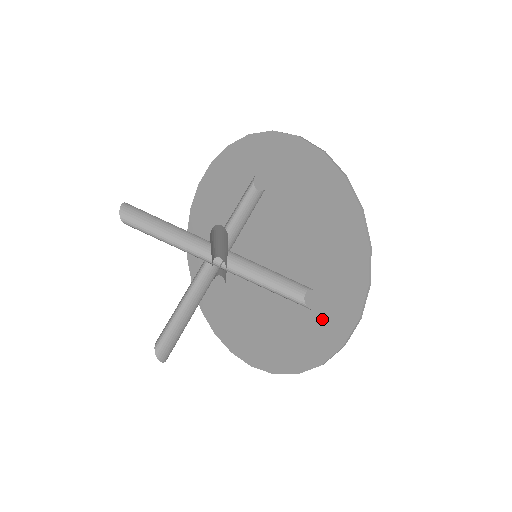
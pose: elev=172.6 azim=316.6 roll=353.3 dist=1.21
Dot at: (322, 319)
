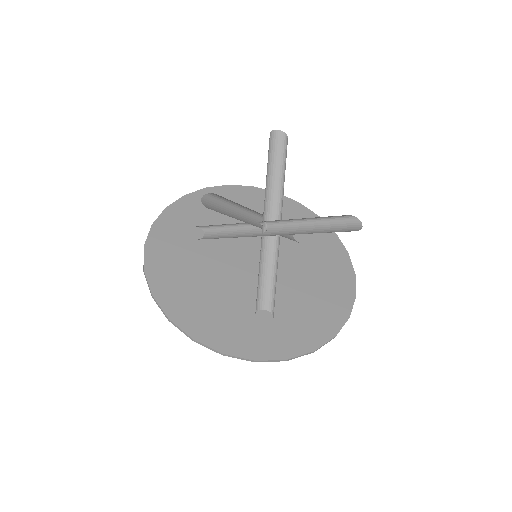
Dot at: (259, 333)
